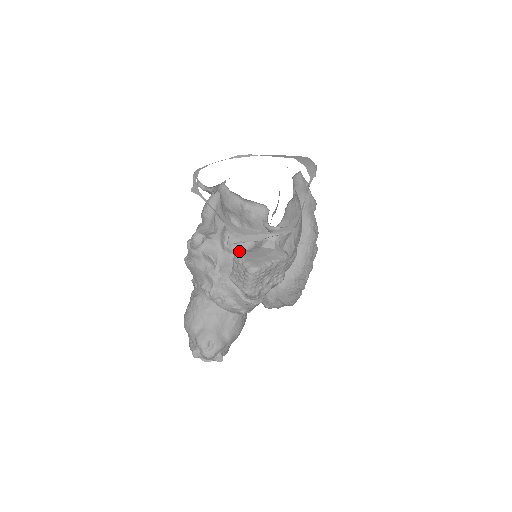
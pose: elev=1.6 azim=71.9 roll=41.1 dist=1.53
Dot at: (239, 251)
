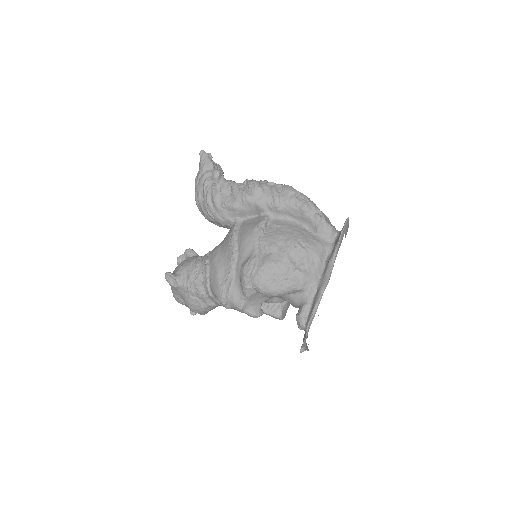
Dot at: (282, 316)
